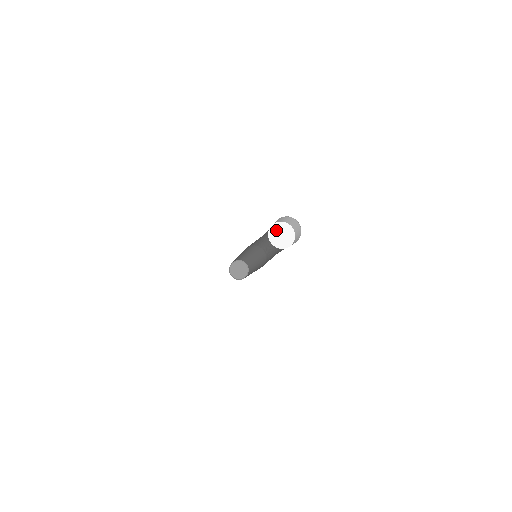
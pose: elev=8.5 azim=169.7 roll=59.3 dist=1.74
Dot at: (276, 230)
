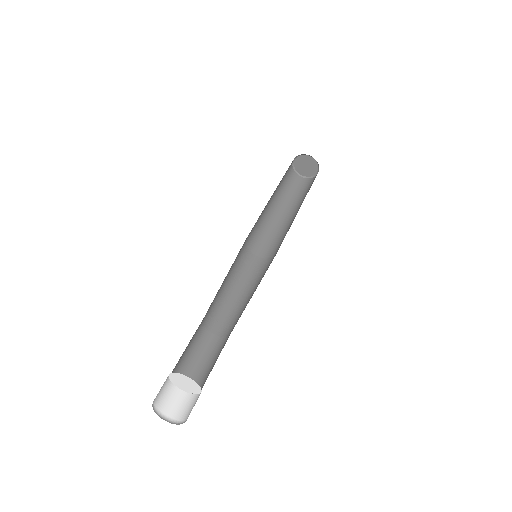
Dot at: (177, 378)
